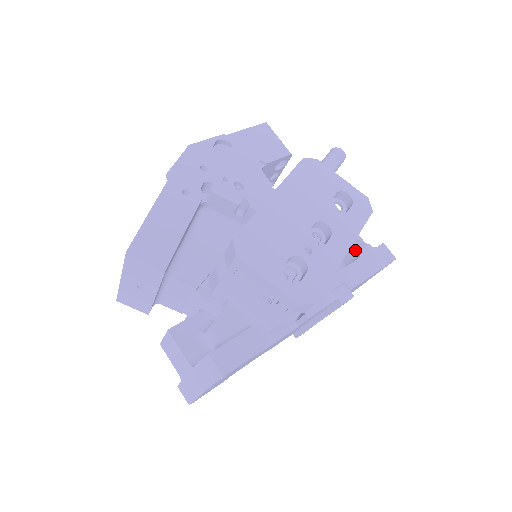
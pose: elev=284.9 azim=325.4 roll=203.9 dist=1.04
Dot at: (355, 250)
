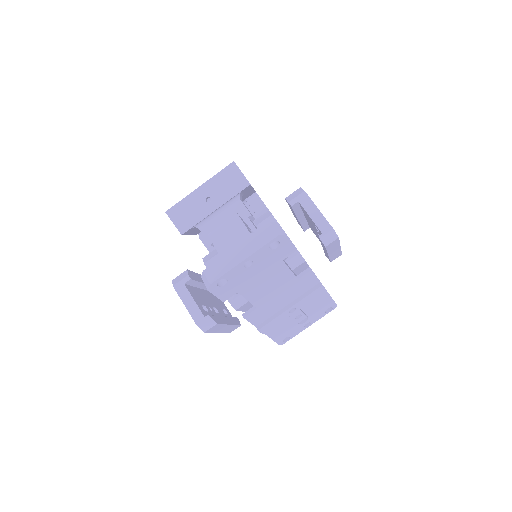
Dot at: occluded
